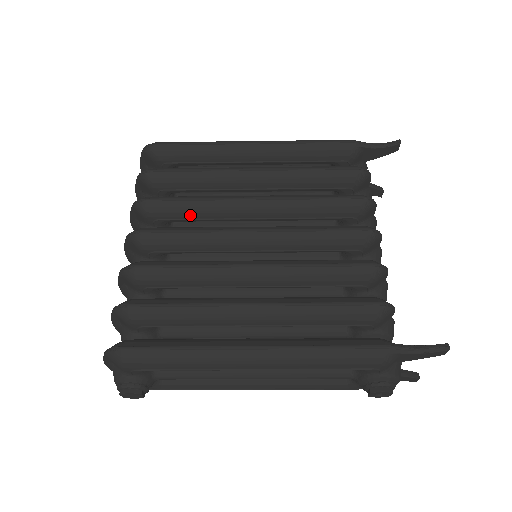
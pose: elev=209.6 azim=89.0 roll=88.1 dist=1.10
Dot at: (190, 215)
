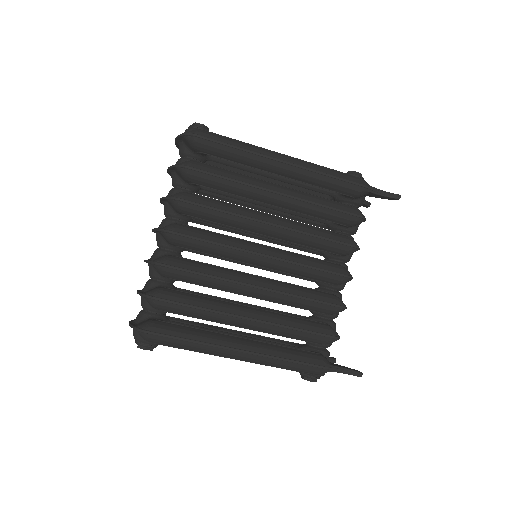
Dot at: (215, 220)
